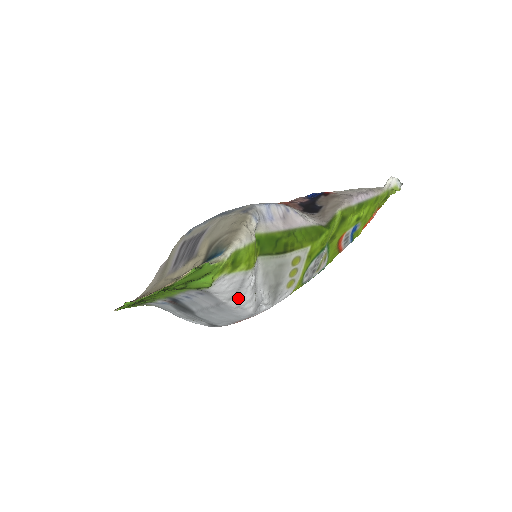
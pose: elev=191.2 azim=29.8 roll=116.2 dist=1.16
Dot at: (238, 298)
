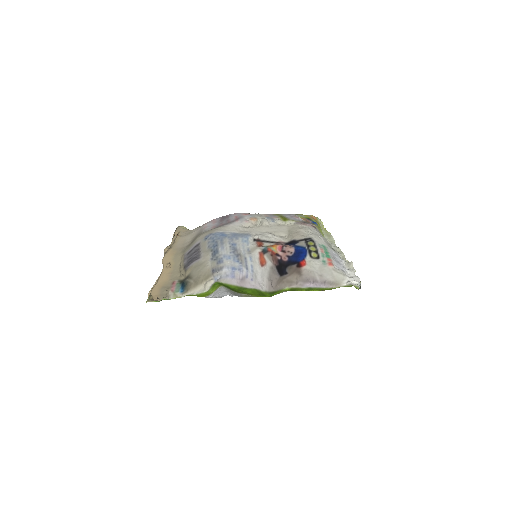
Dot at: occluded
